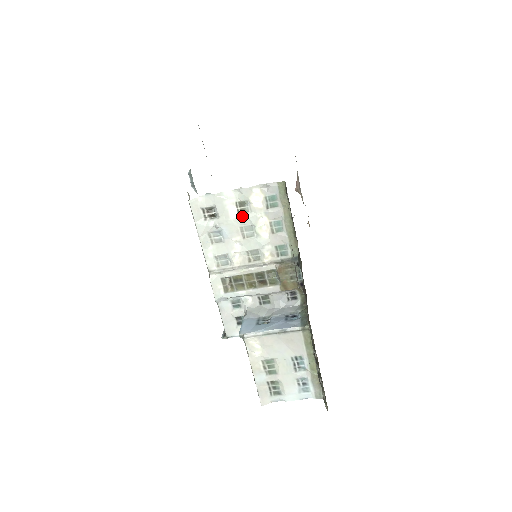
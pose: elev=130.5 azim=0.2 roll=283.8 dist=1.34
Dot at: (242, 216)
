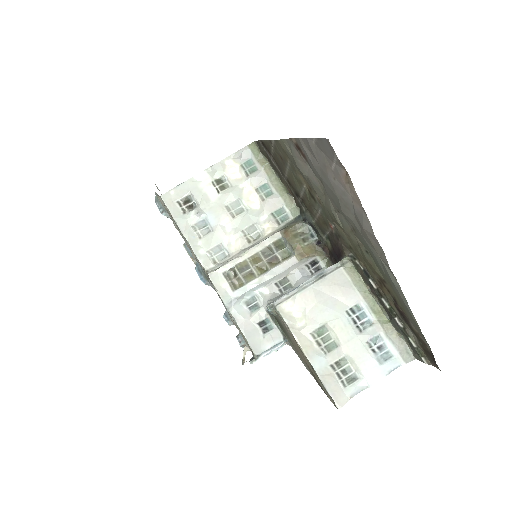
Dot at: (223, 193)
